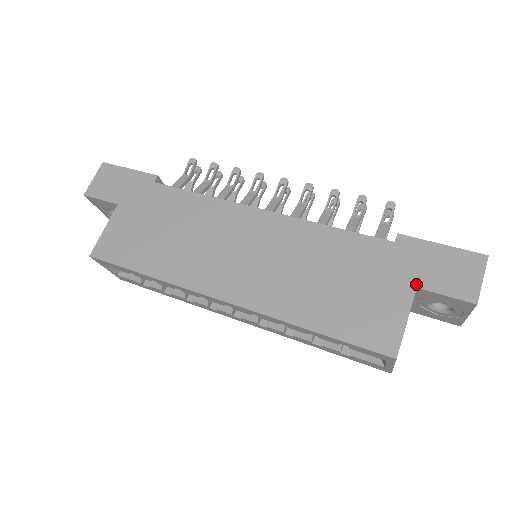
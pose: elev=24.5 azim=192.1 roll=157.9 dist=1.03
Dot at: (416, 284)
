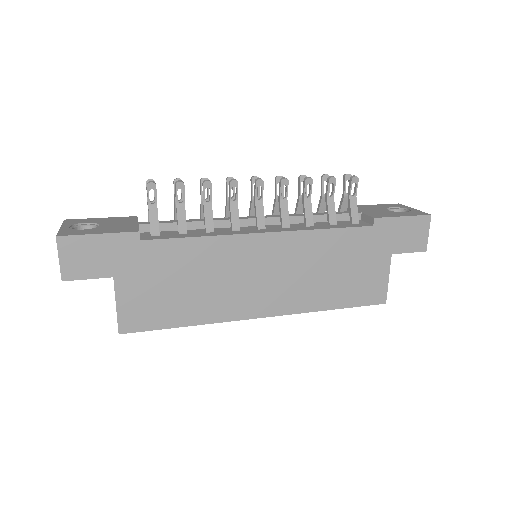
Dot at: (391, 252)
